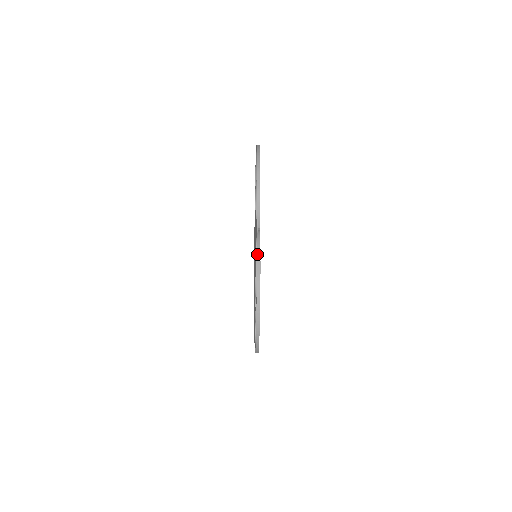
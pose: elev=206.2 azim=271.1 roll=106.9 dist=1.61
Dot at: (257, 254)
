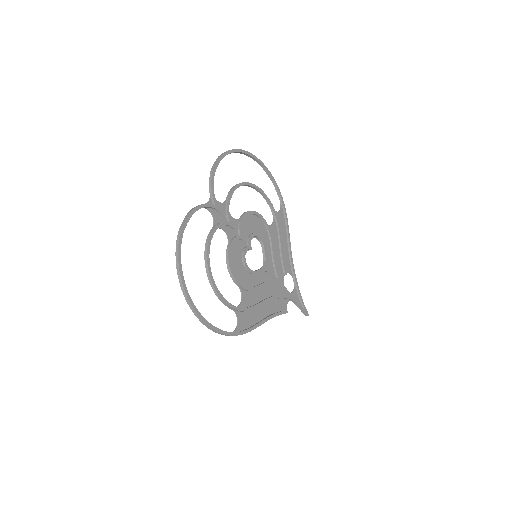
Dot at: (188, 213)
